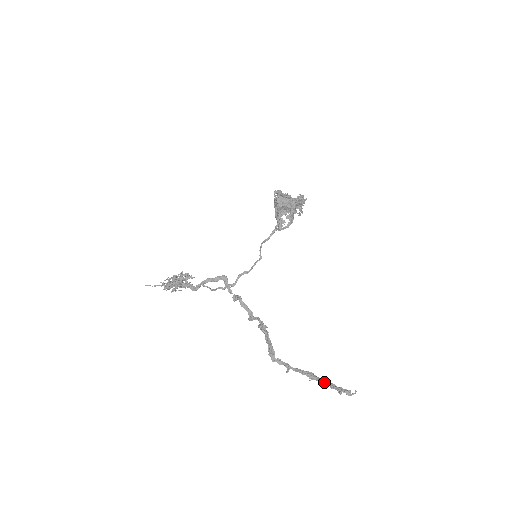
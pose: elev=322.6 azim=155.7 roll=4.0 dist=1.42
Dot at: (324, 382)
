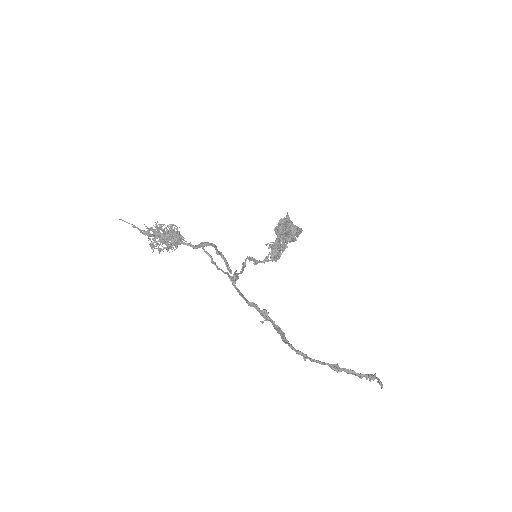
Dot at: (351, 371)
